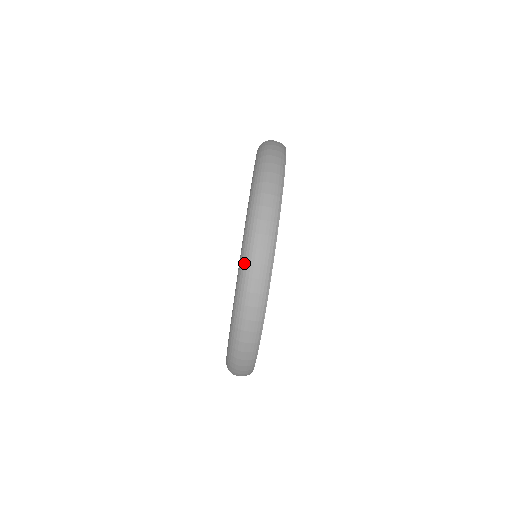
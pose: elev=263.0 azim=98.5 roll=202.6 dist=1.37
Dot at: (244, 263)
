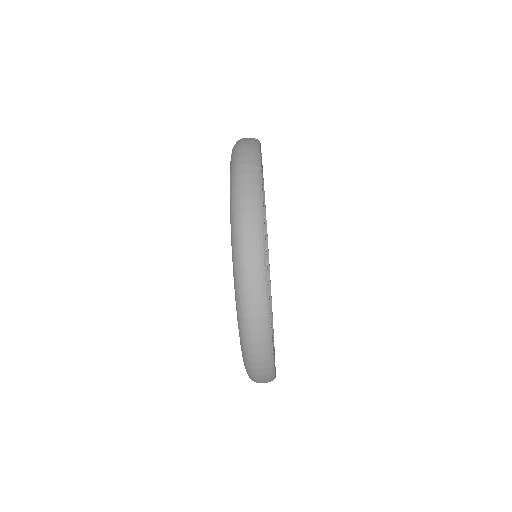
Dot at: (247, 367)
